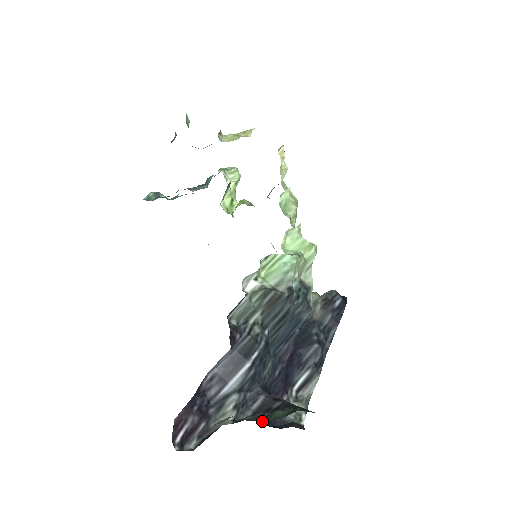
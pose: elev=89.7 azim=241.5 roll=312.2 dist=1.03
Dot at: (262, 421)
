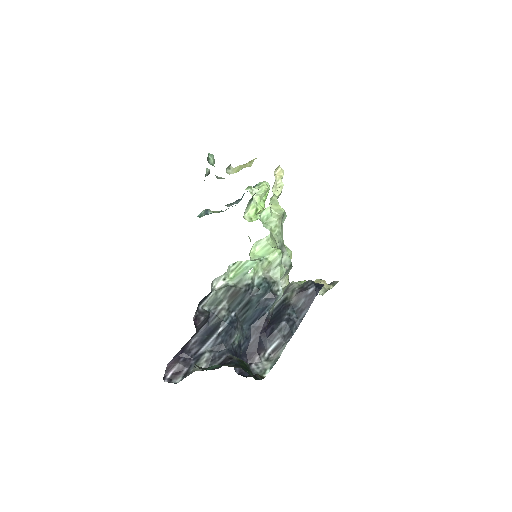
Dot at: (236, 371)
